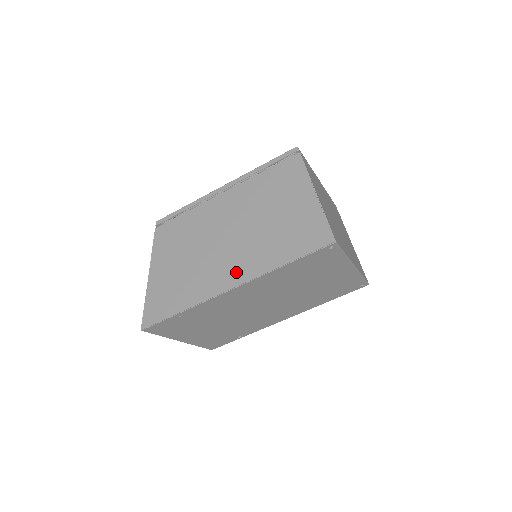
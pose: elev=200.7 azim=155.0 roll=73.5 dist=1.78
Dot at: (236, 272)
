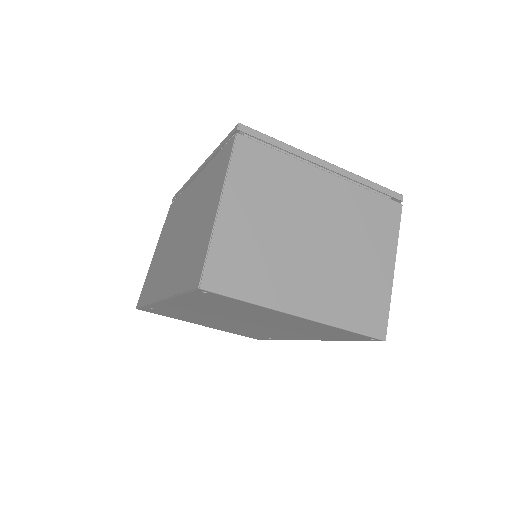
Dot at: (165, 283)
